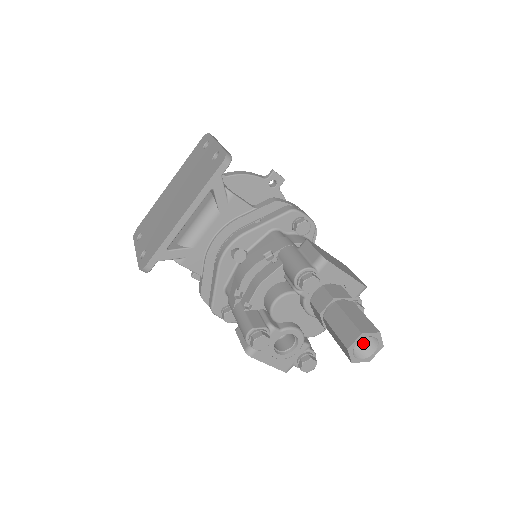
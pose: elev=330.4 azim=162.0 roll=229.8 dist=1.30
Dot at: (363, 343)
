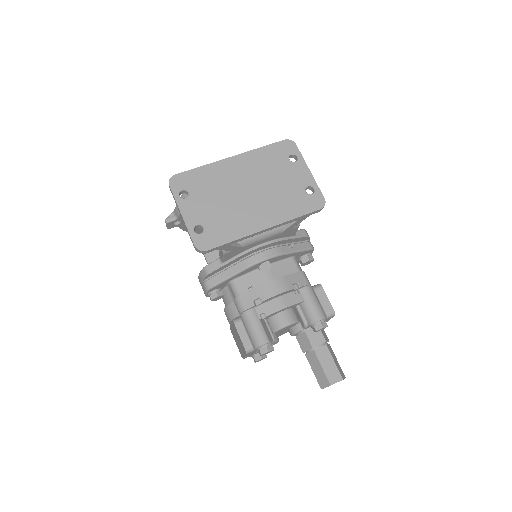
Dot at: occluded
